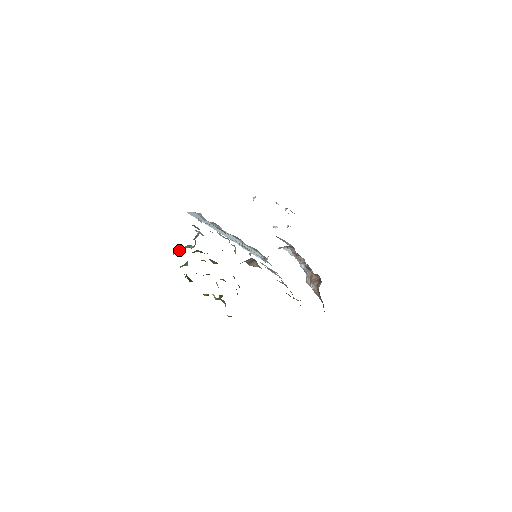
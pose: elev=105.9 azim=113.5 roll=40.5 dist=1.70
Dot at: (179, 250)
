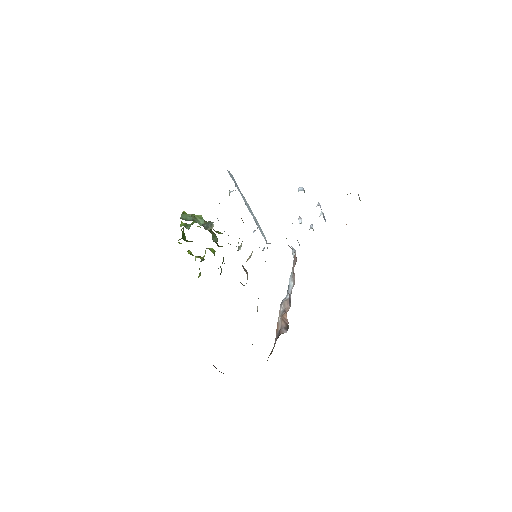
Dot at: (188, 218)
